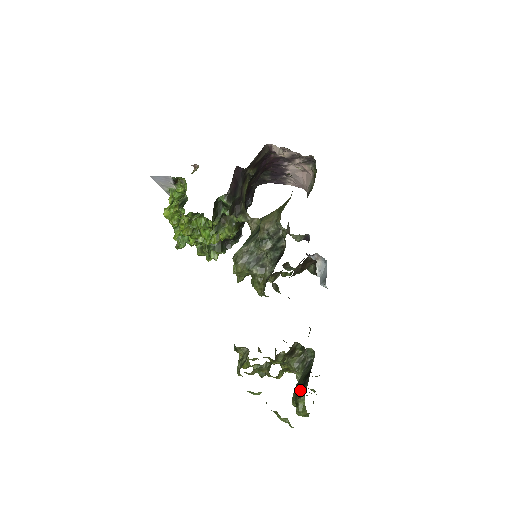
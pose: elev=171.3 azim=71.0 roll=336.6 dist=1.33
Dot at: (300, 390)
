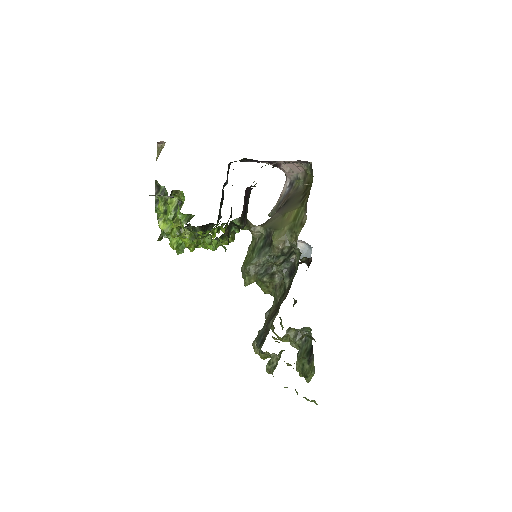
Dot at: (306, 364)
